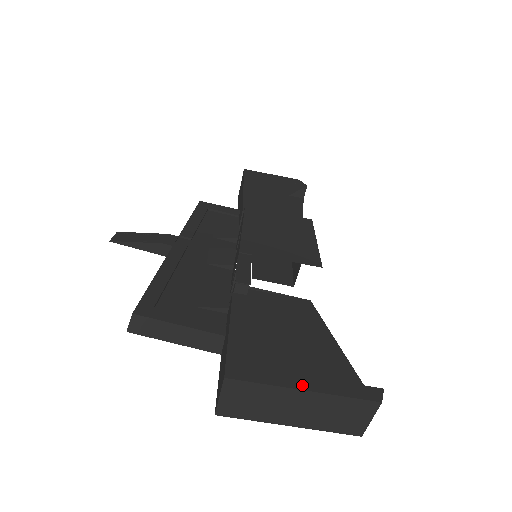
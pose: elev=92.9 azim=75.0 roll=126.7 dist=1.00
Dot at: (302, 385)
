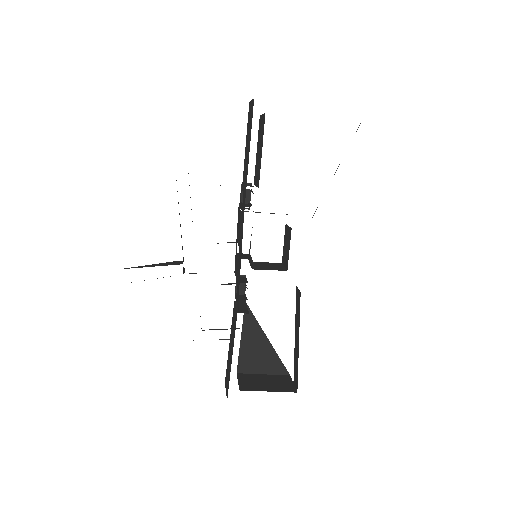
Dot at: occluded
